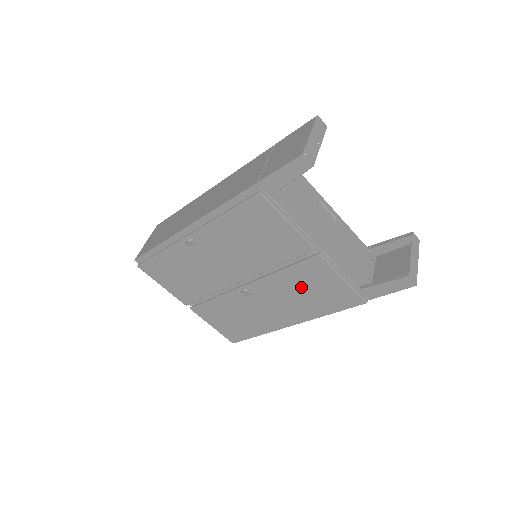
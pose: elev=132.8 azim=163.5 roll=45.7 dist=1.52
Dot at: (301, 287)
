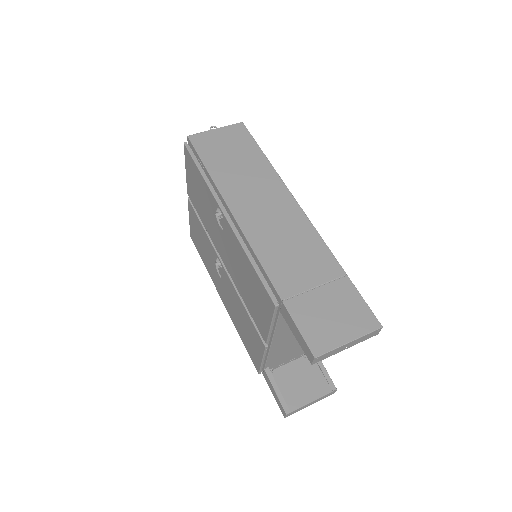
Dot at: (243, 320)
